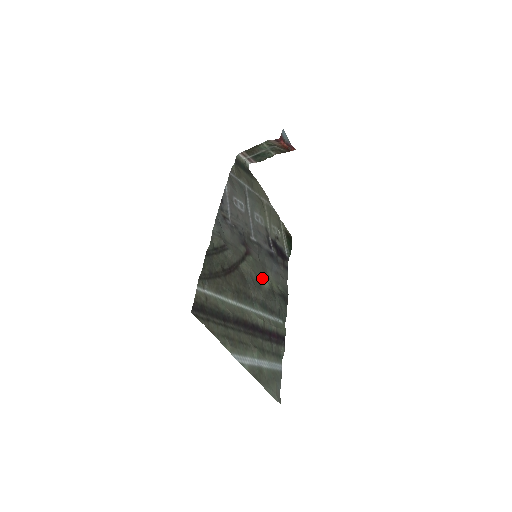
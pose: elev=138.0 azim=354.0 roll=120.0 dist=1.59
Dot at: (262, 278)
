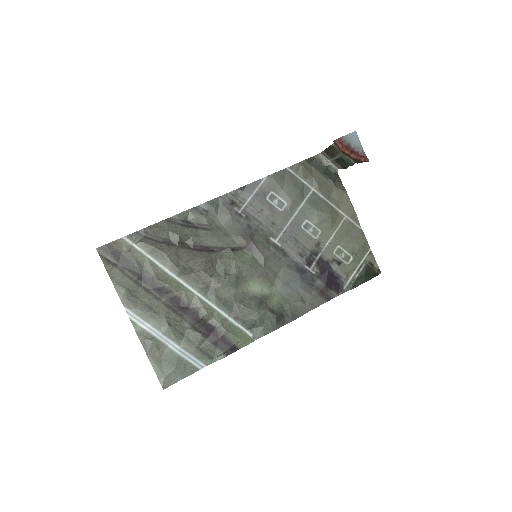
Dot at: (252, 281)
